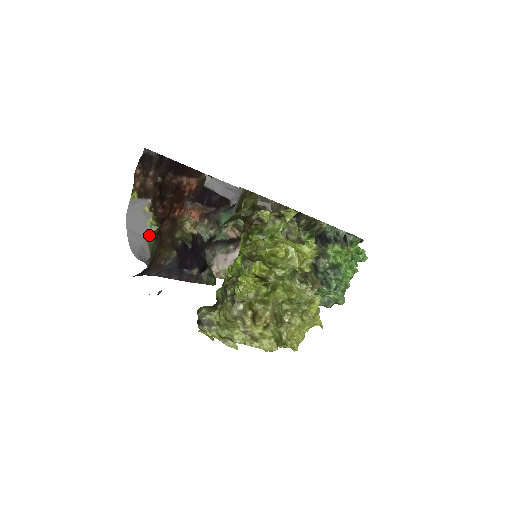
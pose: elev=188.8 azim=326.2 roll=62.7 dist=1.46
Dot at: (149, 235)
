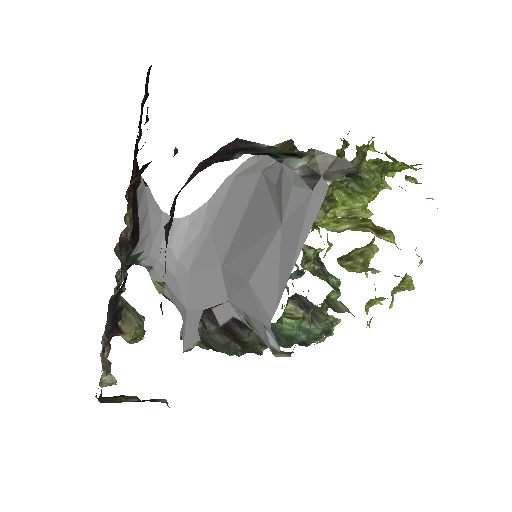
Dot at: occluded
